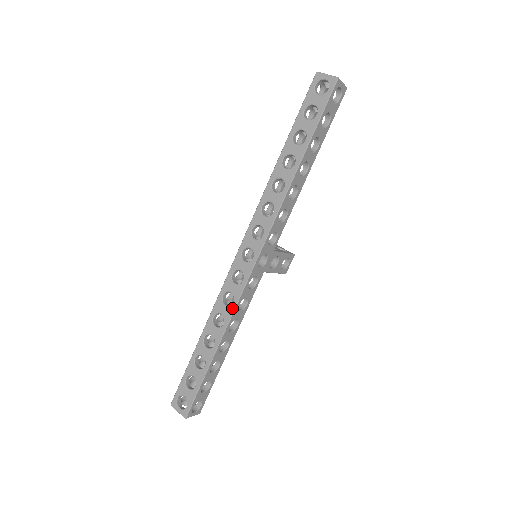
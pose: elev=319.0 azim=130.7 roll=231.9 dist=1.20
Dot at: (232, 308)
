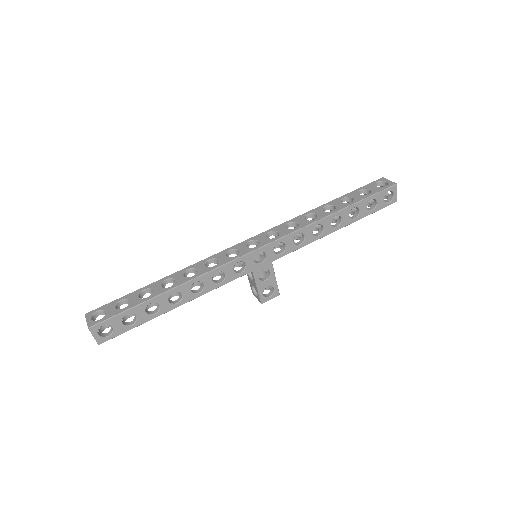
Dot at: (210, 269)
